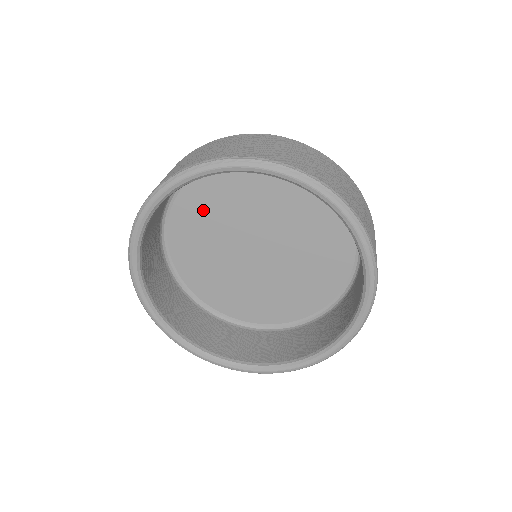
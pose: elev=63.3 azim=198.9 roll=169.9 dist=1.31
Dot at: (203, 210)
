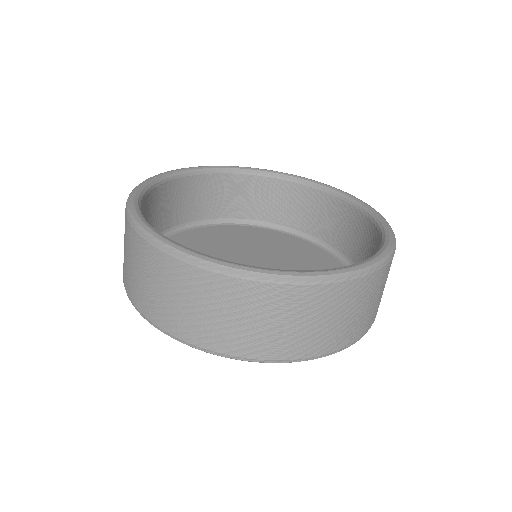
Dot at: occluded
